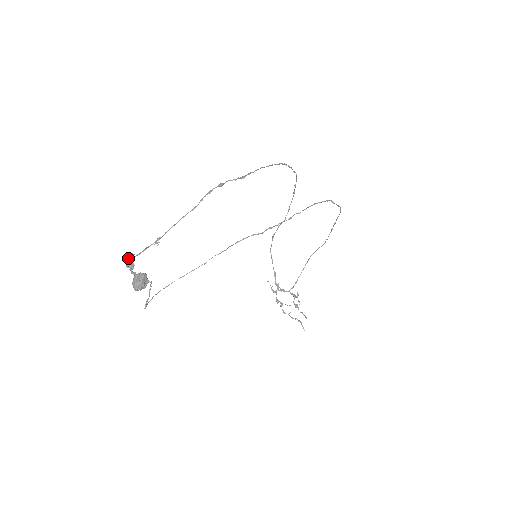
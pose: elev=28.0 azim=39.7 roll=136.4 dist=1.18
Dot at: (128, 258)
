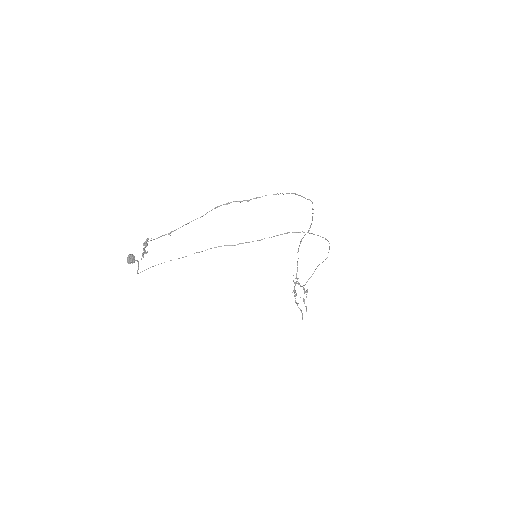
Dot at: (147, 240)
